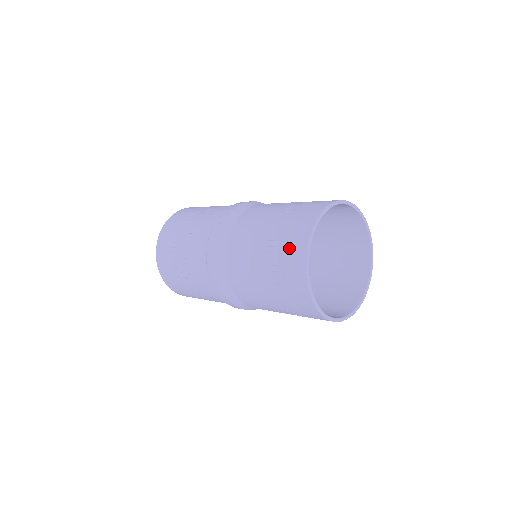
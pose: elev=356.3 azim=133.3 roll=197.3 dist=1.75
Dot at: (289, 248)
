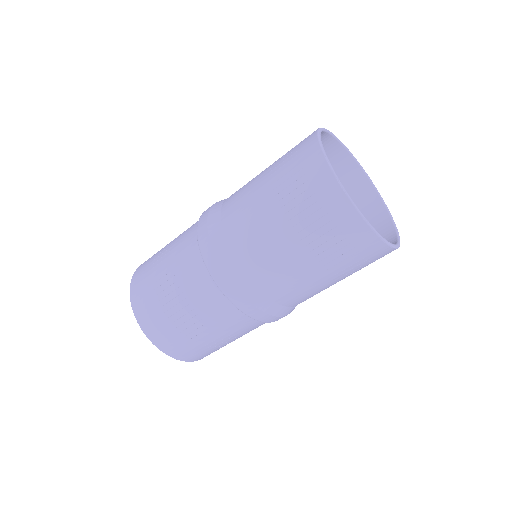
Dot at: occluded
